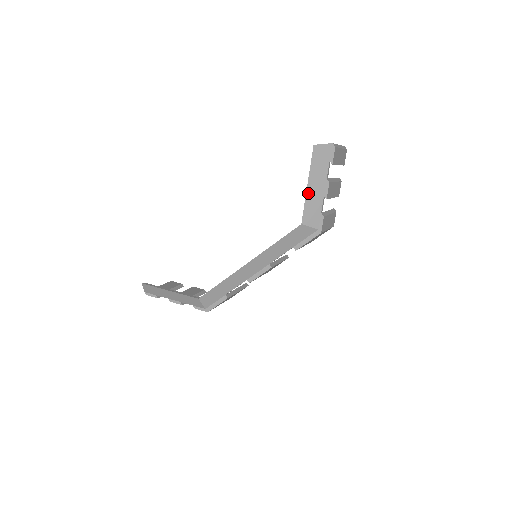
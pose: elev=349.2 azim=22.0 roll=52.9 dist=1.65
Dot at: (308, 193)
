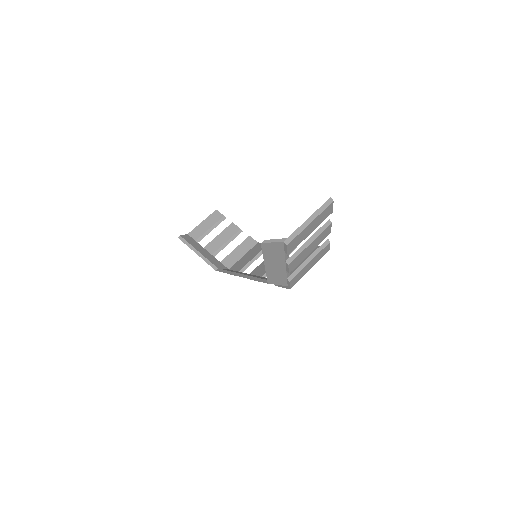
Dot at: (267, 269)
